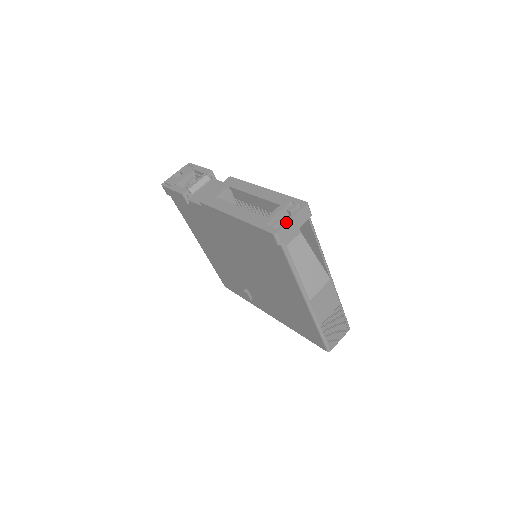
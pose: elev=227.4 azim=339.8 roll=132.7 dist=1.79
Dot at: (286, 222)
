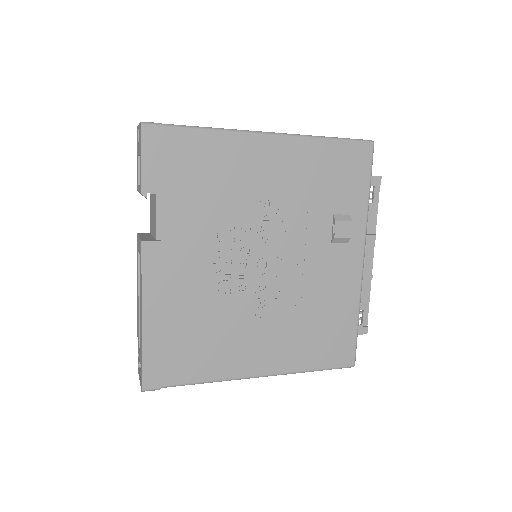
Dot at: occluded
